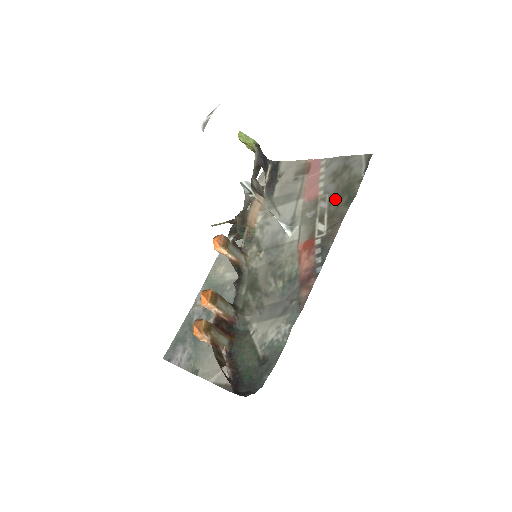
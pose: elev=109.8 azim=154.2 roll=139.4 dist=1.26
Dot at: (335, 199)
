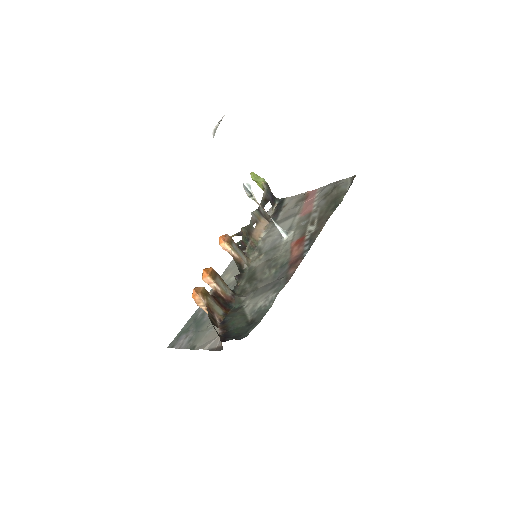
Dot at: (324, 209)
